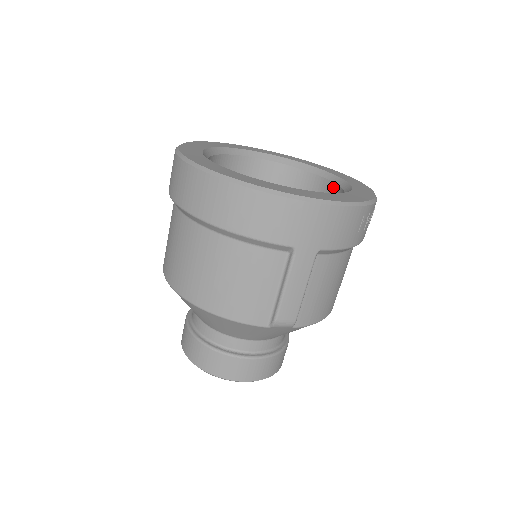
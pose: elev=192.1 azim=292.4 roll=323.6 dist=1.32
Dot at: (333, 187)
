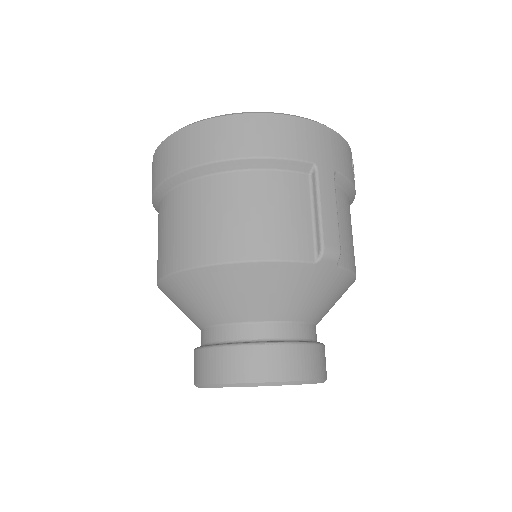
Dot at: occluded
